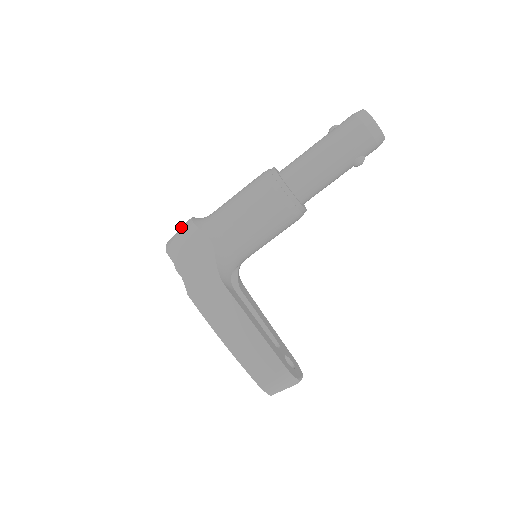
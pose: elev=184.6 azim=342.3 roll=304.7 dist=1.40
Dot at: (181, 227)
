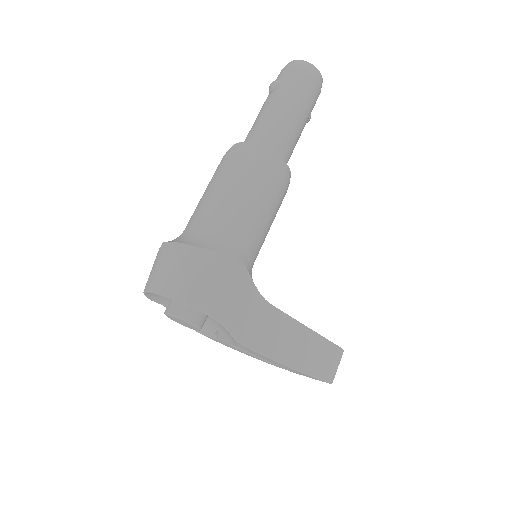
Dot at: (178, 262)
